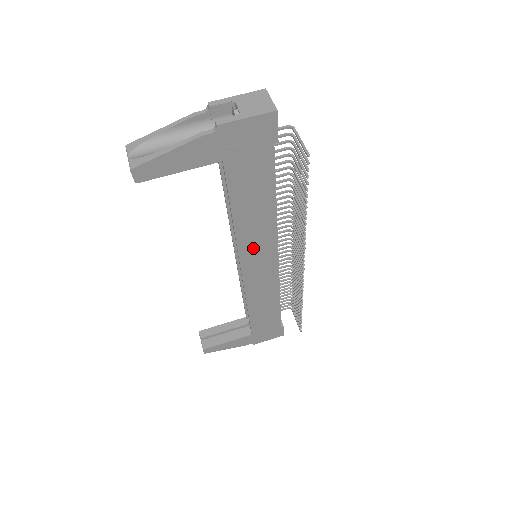
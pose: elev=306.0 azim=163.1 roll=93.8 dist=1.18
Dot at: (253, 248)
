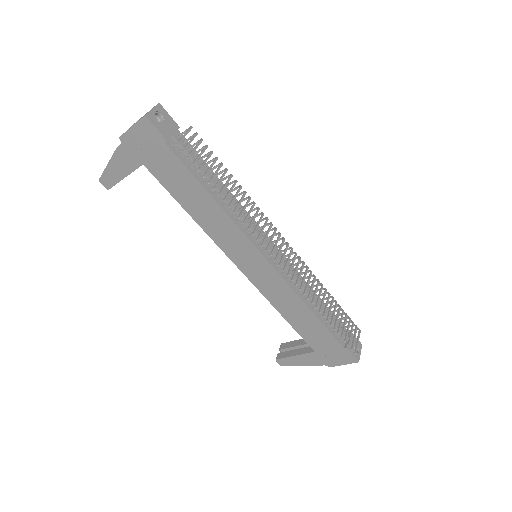
Dot at: (230, 244)
